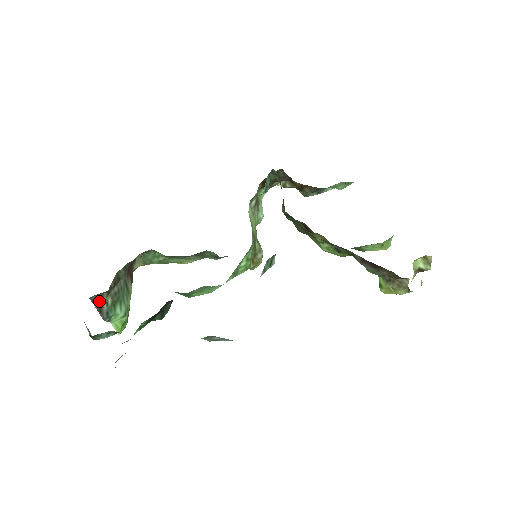
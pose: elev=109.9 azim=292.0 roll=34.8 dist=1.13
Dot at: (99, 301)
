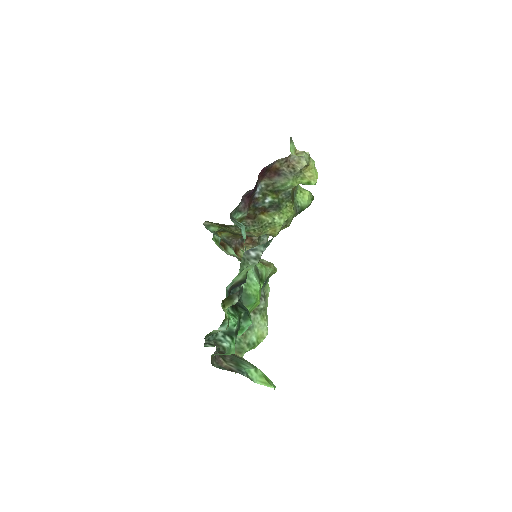
Dot at: (224, 367)
